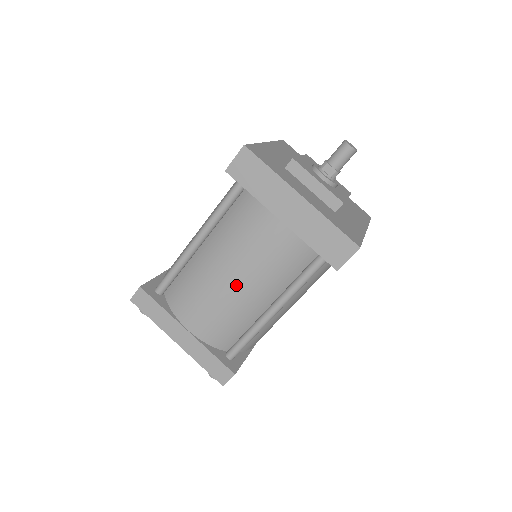
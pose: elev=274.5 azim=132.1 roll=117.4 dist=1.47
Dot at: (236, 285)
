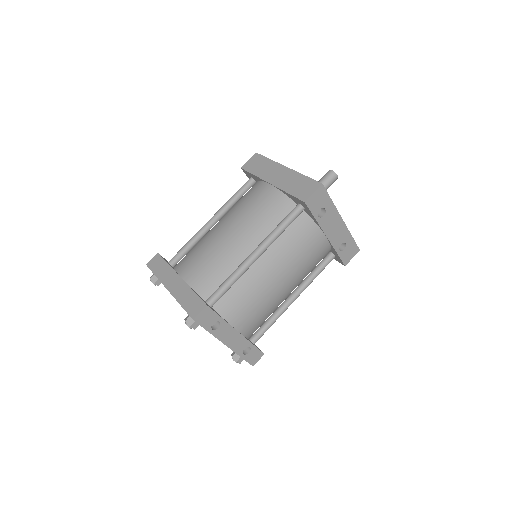
Dot at: (229, 233)
